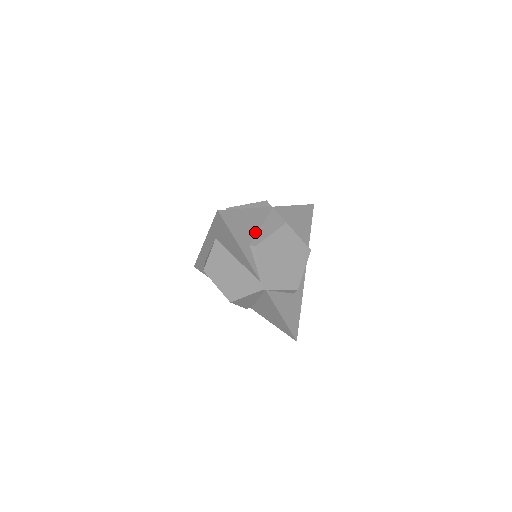
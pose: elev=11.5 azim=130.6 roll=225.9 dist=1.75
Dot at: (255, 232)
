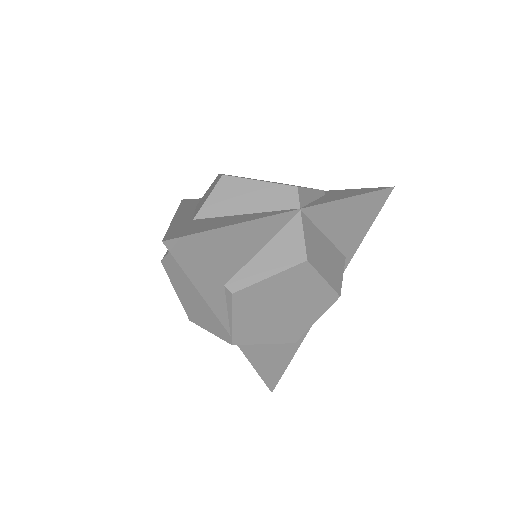
Dot at: (244, 261)
